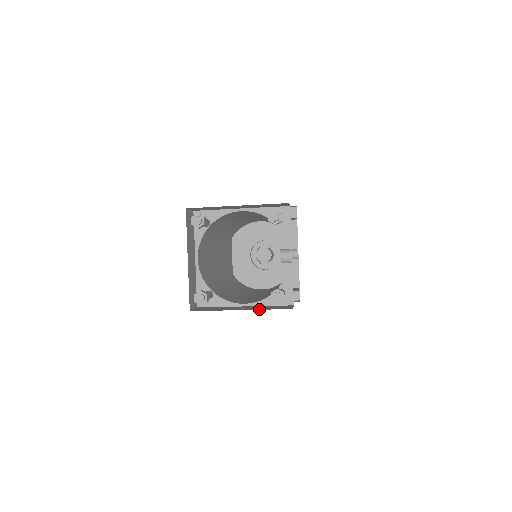
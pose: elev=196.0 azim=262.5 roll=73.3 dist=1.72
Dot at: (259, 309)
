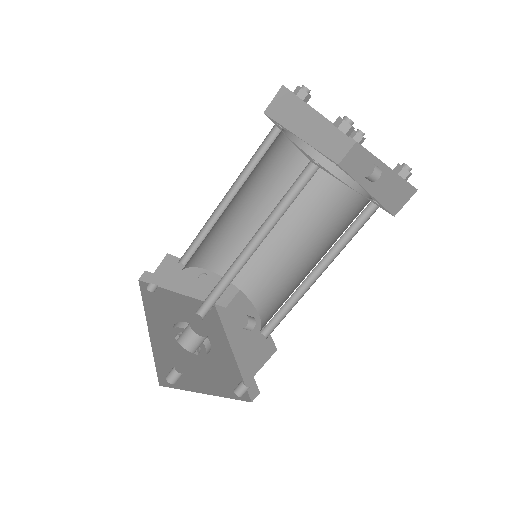
Dot at: occluded
